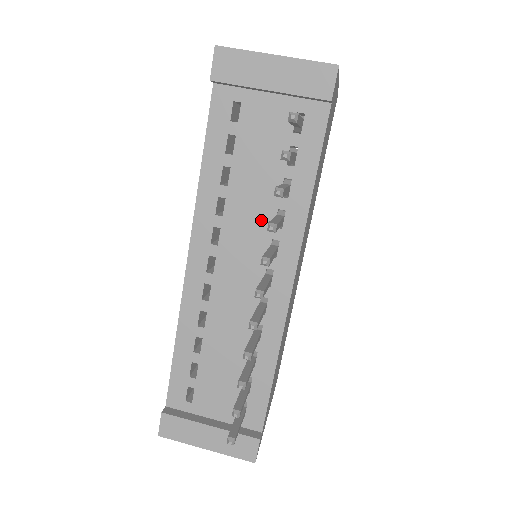
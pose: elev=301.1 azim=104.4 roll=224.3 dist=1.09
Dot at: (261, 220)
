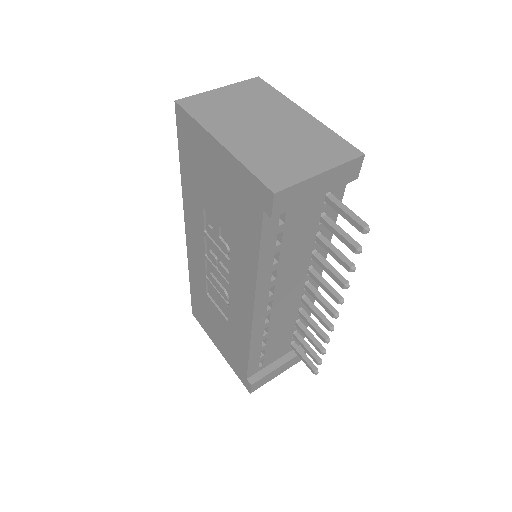
Dot at: (302, 263)
